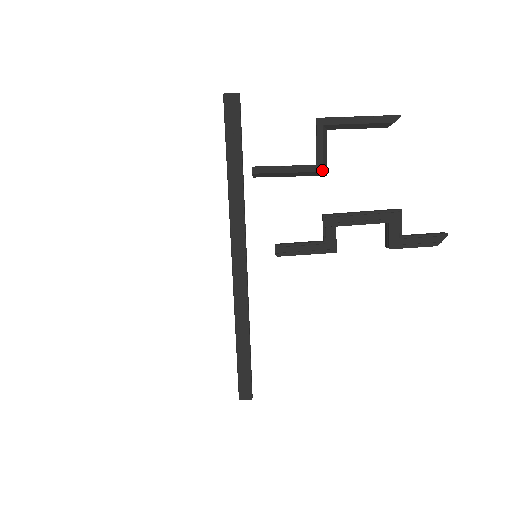
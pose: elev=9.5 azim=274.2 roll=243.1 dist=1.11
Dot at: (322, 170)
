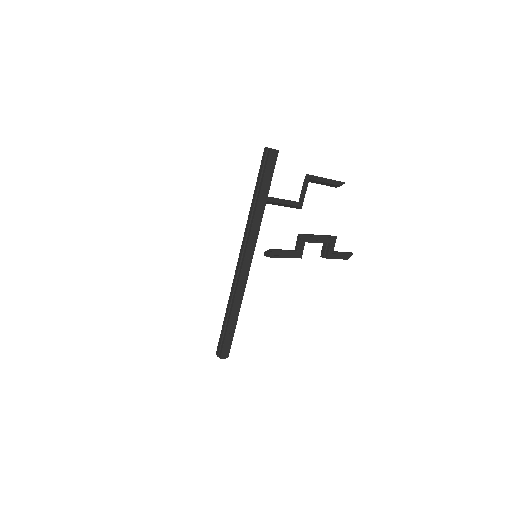
Dot at: occluded
